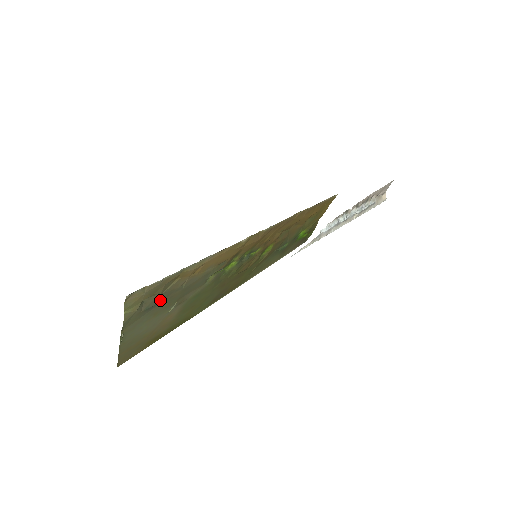
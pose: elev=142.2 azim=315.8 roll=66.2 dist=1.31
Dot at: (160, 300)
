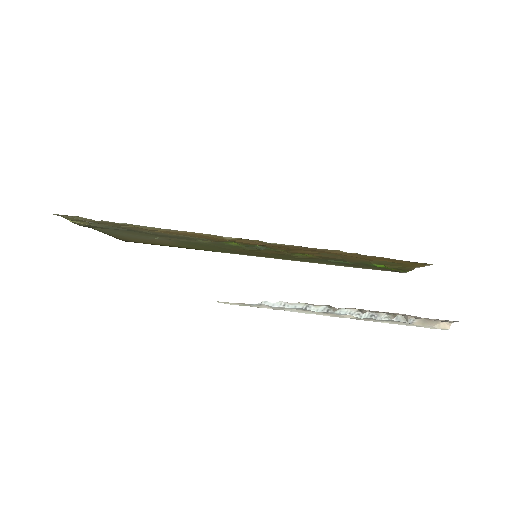
Dot at: (123, 229)
